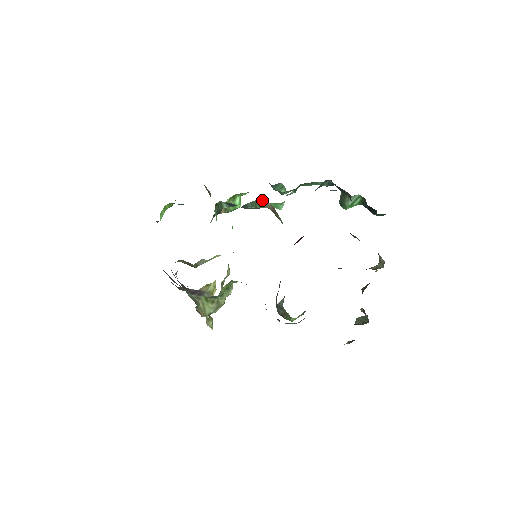
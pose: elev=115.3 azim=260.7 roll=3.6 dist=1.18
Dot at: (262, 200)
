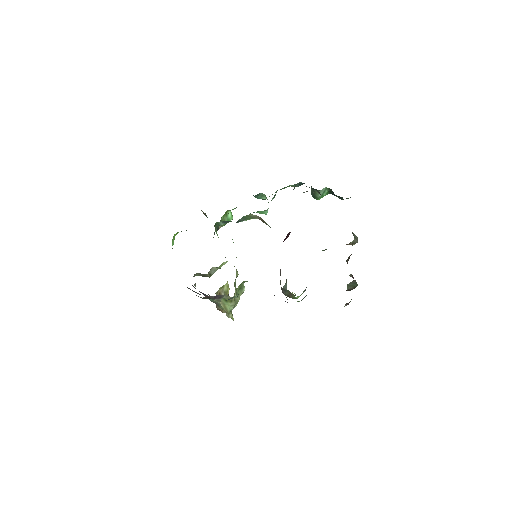
Dot at: (251, 214)
